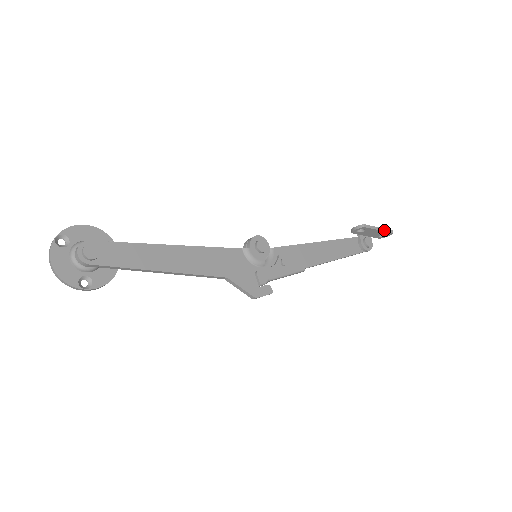
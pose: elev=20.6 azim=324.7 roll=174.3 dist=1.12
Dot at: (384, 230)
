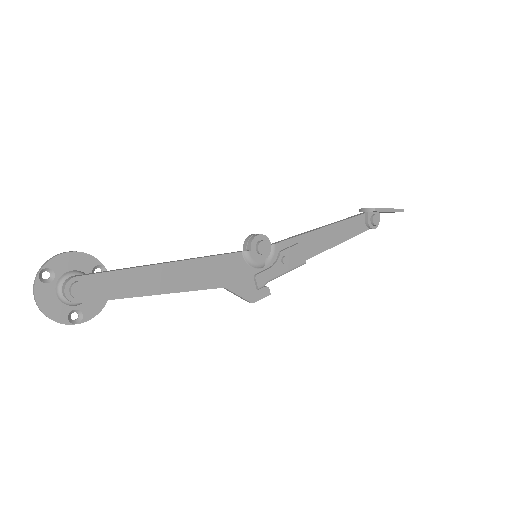
Dot at: (395, 210)
